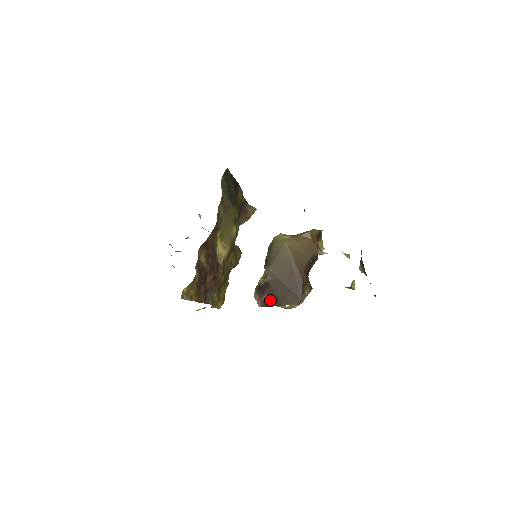
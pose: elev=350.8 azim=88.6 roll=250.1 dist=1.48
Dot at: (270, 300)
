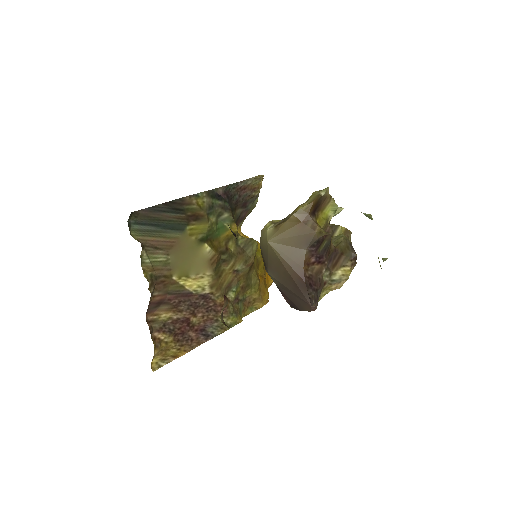
Dot at: (290, 303)
